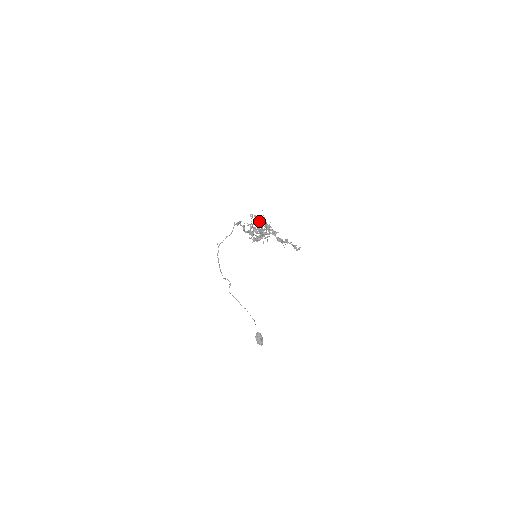
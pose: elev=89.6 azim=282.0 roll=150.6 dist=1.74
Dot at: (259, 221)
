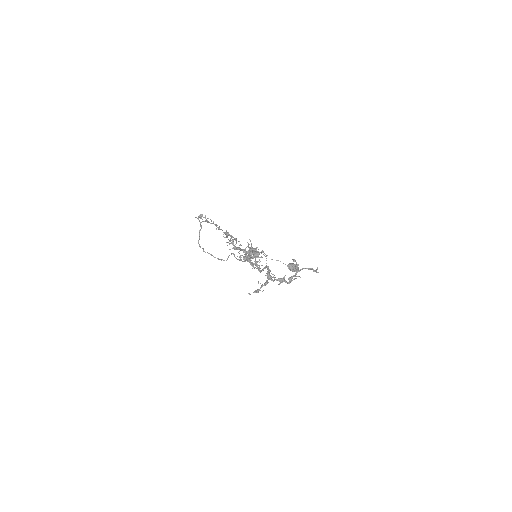
Dot at: occluded
